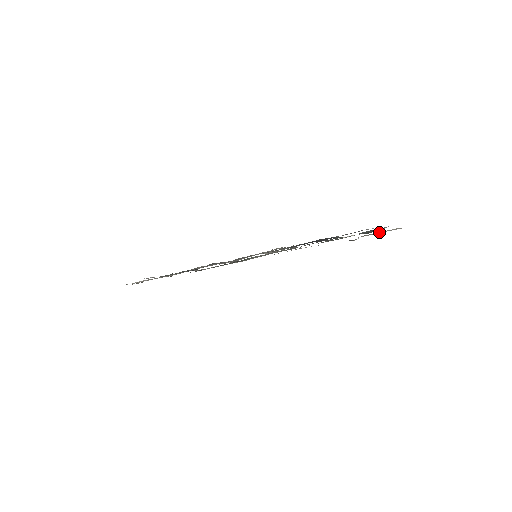
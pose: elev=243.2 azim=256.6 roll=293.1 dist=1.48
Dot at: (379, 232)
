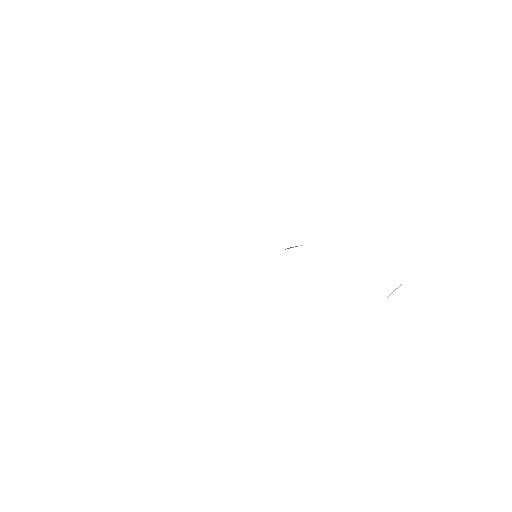
Dot at: occluded
